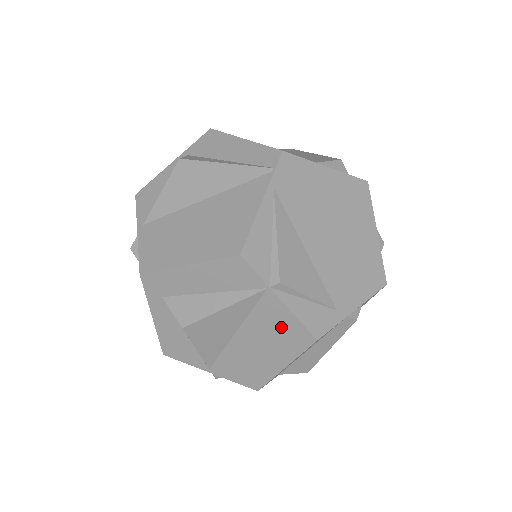
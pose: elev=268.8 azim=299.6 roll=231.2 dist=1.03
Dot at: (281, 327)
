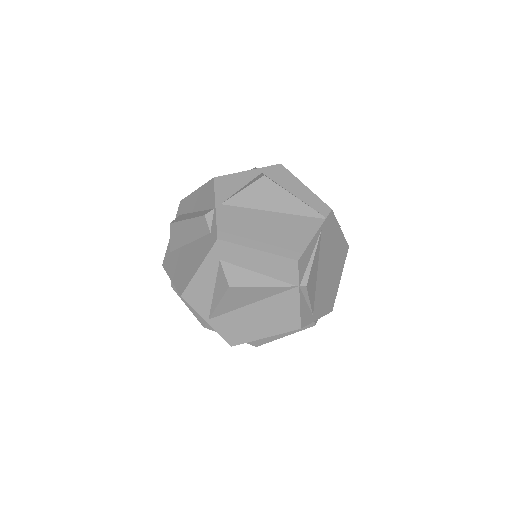
Dot at: (285, 312)
